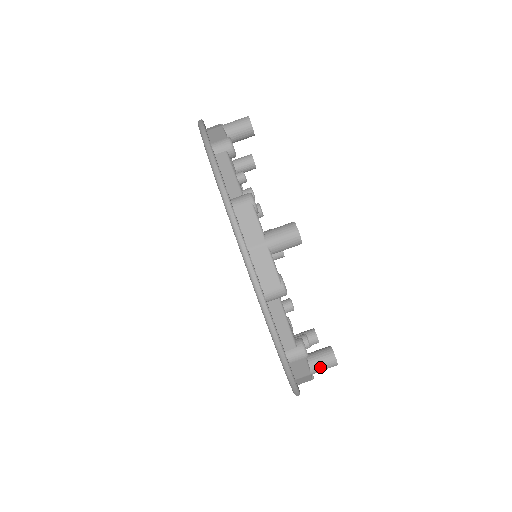
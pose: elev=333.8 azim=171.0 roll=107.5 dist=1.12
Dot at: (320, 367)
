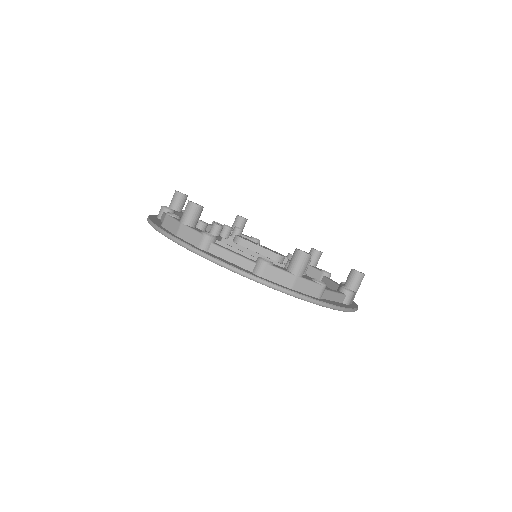
Dot at: (296, 266)
